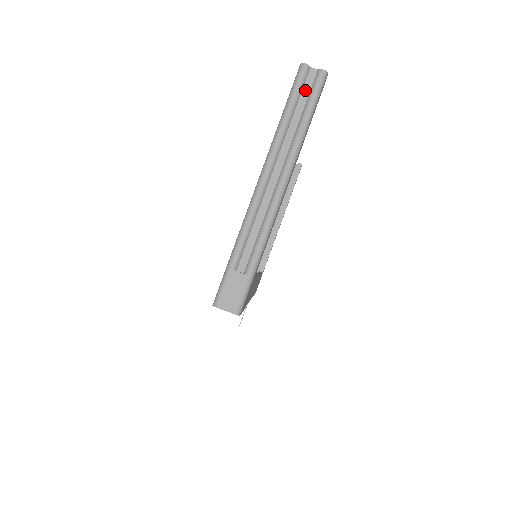
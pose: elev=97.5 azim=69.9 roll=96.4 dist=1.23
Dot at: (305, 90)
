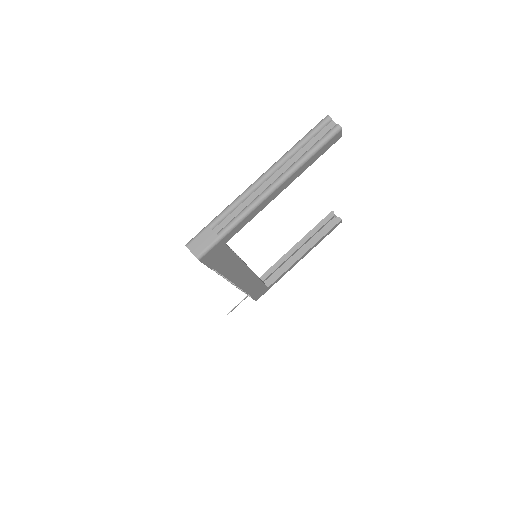
Dot at: (321, 133)
